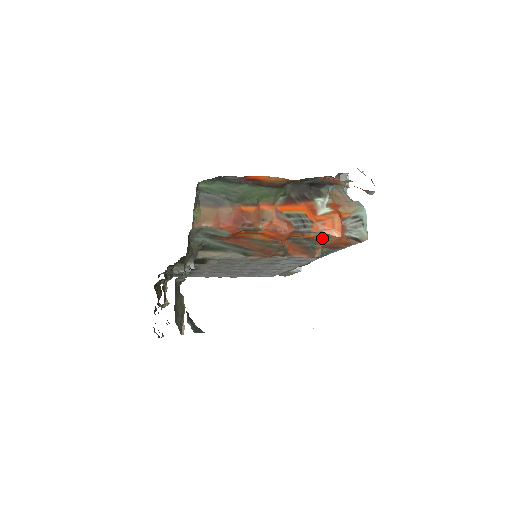
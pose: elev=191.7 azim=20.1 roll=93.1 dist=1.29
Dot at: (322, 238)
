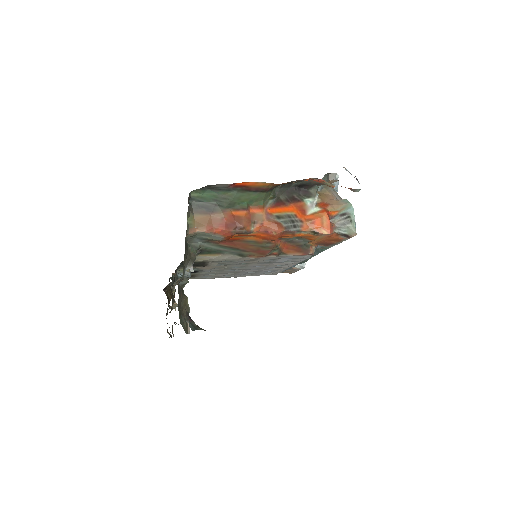
Dot at: (313, 236)
